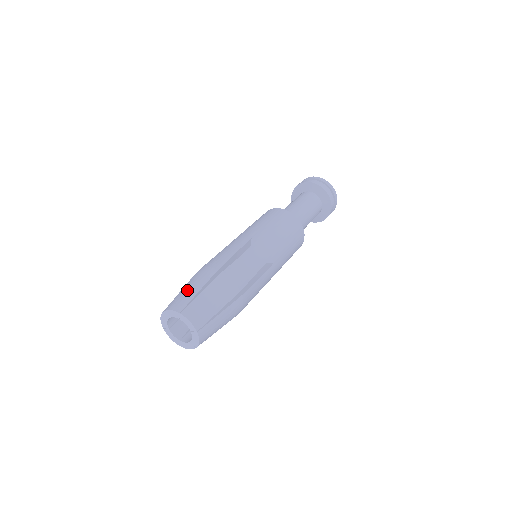
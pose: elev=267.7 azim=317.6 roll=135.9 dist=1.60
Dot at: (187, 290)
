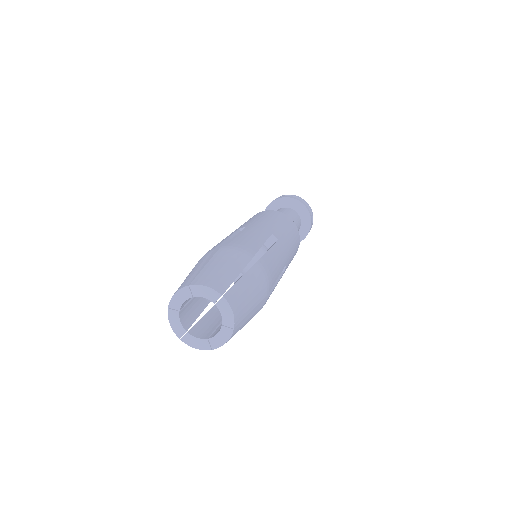
Dot at: (188, 275)
